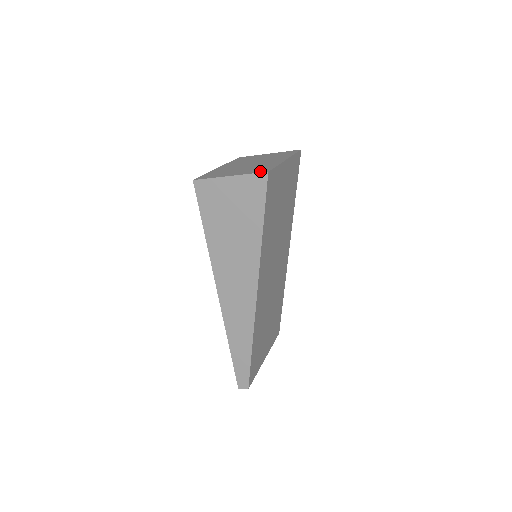
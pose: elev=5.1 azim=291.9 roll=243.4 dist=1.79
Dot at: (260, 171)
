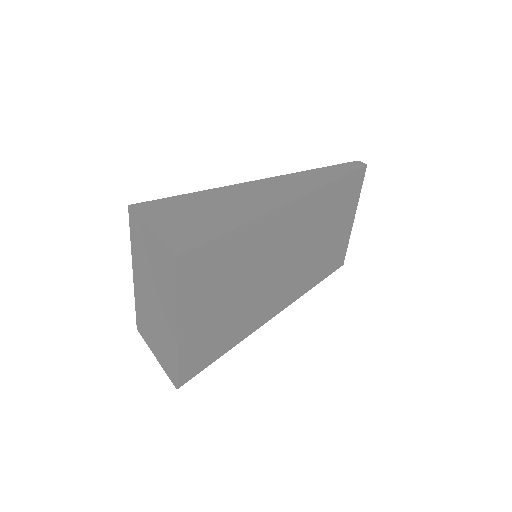
Dot at: (170, 376)
